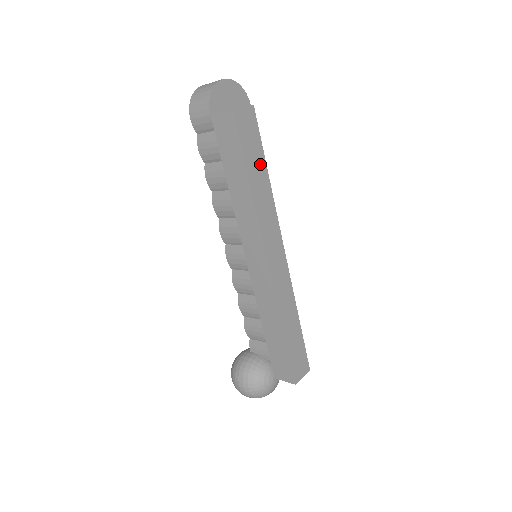
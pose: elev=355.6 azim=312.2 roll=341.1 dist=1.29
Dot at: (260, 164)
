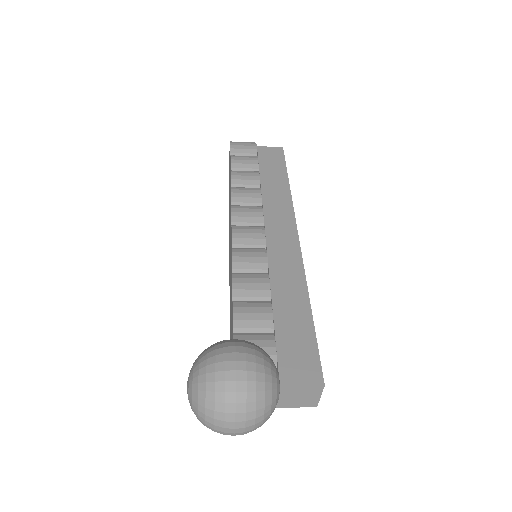
Dot at: occluded
